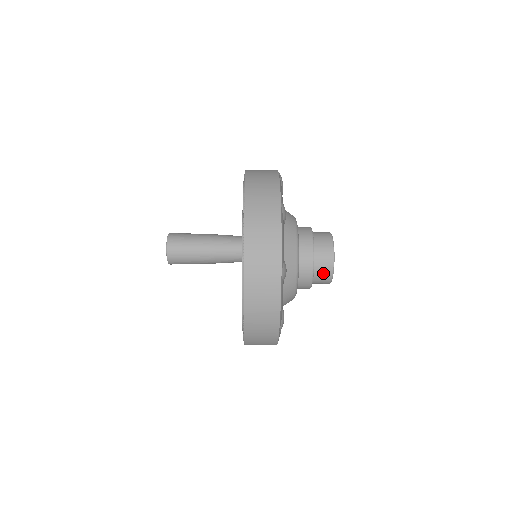
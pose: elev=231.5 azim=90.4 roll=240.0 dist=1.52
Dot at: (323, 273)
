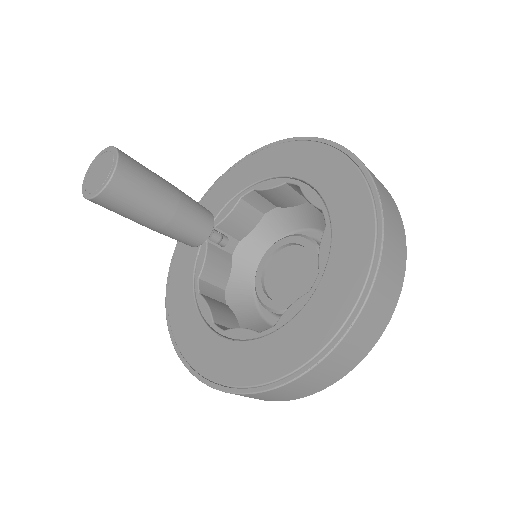
Dot at: occluded
